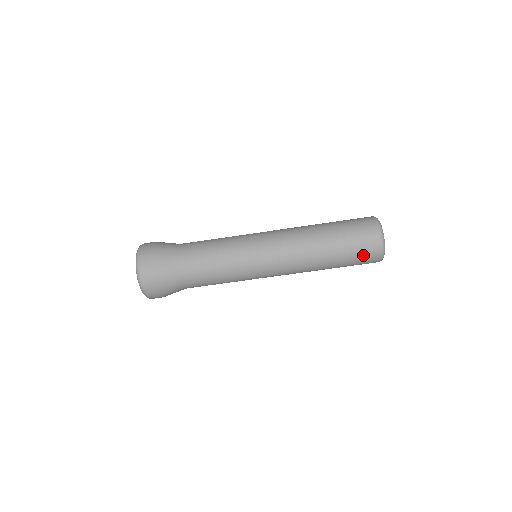
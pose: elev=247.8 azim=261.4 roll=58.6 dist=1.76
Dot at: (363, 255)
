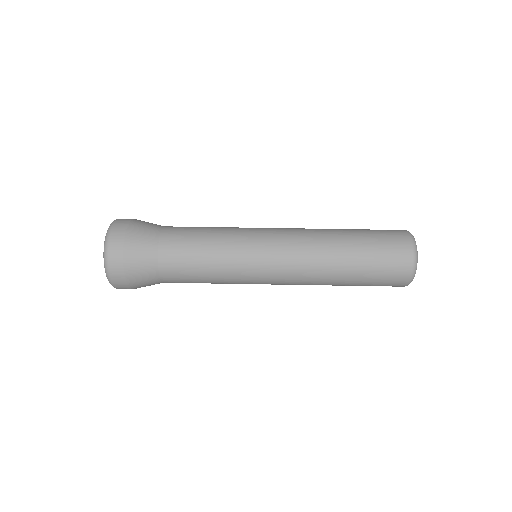
Dot at: (390, 268)
